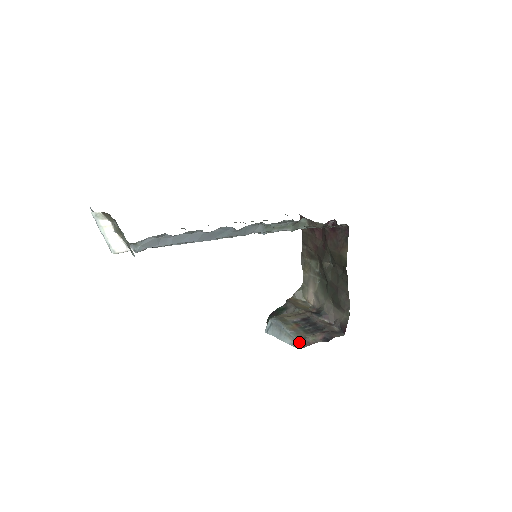
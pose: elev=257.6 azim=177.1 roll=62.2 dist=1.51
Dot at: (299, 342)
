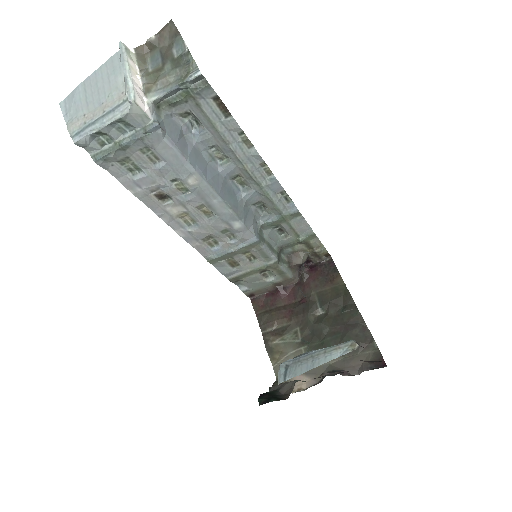
Dot at: (356, 342)
